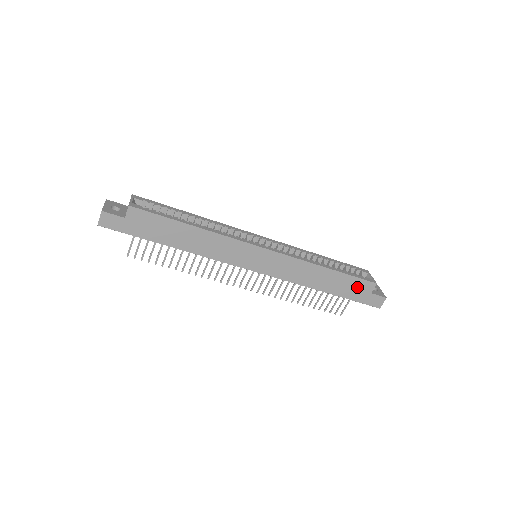
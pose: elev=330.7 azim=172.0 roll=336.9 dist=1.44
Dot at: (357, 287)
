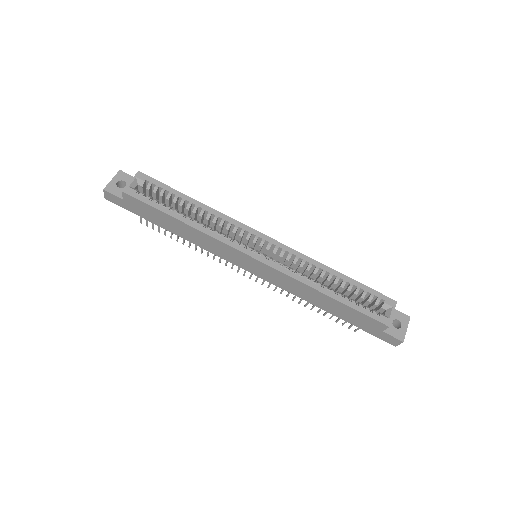
Dot at: (365, 321)
